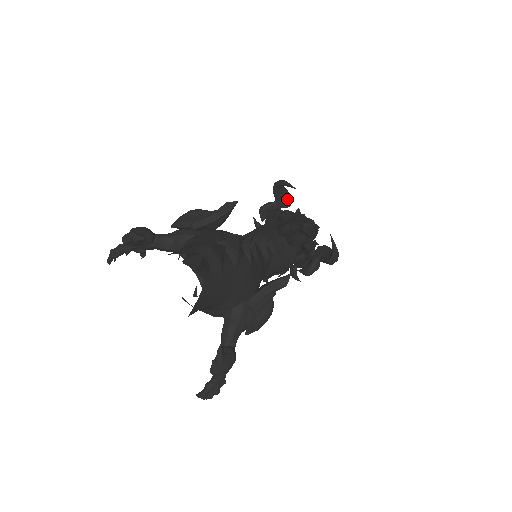
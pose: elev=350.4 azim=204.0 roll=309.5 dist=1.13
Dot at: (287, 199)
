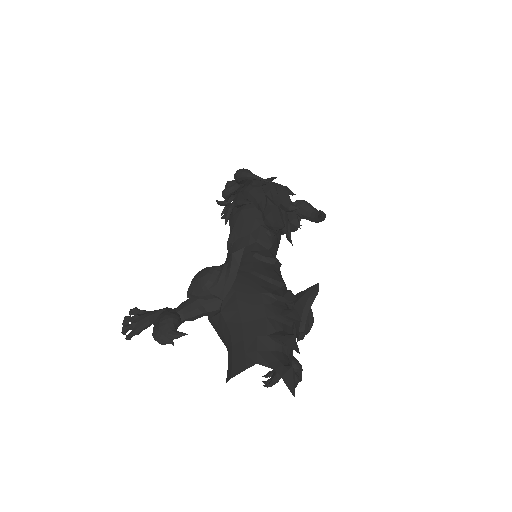
Dot at: occluded
